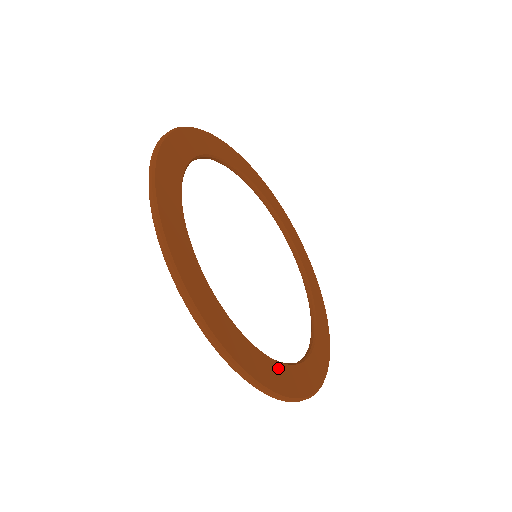
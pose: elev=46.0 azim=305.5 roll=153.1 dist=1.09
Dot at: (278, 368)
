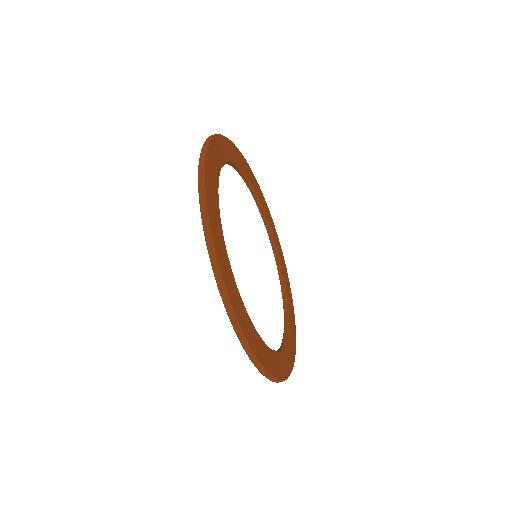
Dot at: (276, 357)
